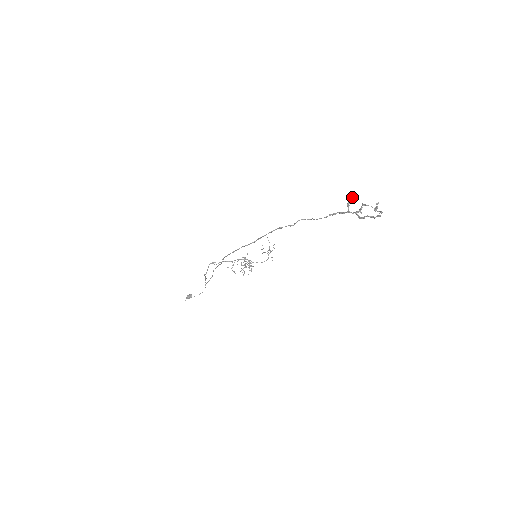
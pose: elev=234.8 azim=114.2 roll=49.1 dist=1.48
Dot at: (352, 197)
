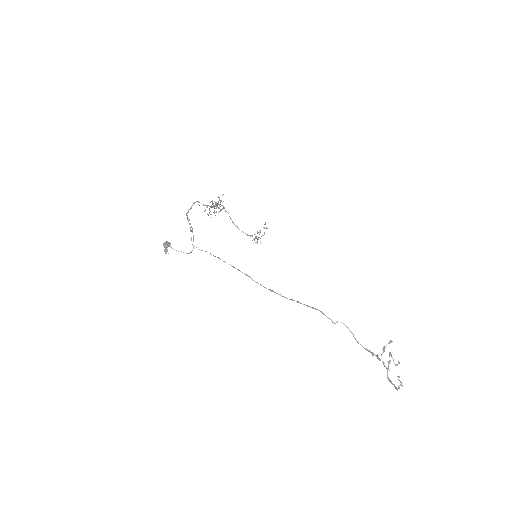
Dot at: (389, 342)
